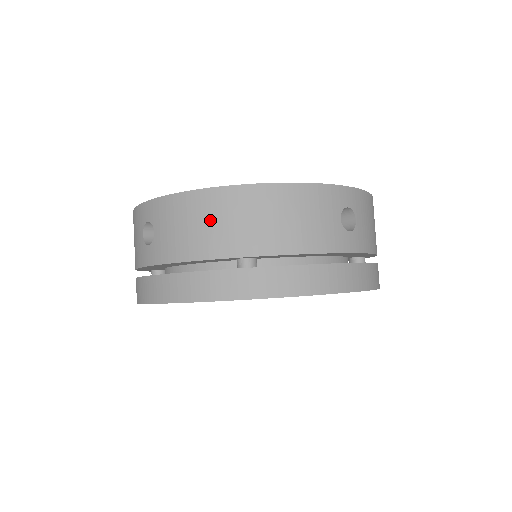
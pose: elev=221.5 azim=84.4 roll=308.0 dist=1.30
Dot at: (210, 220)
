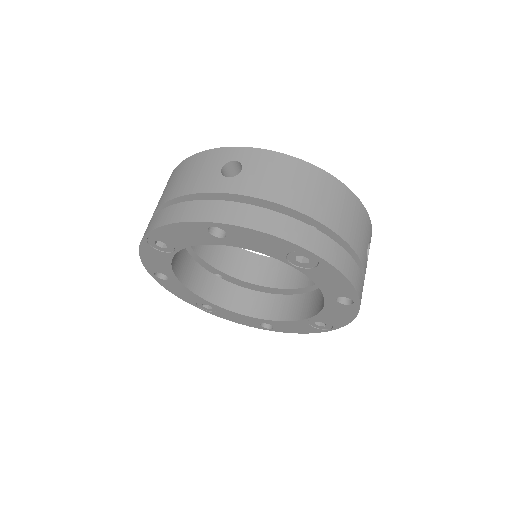
Dot at: (305, 184)
